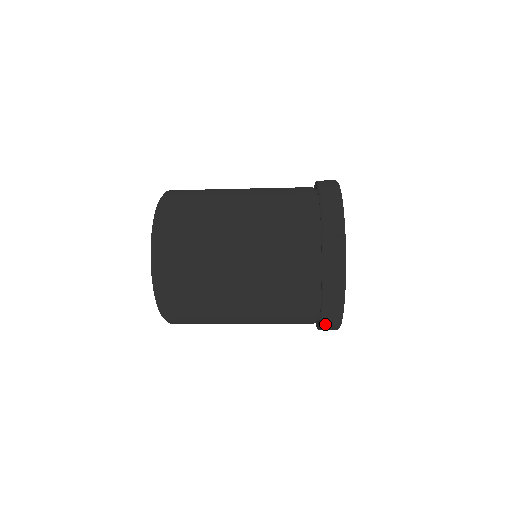
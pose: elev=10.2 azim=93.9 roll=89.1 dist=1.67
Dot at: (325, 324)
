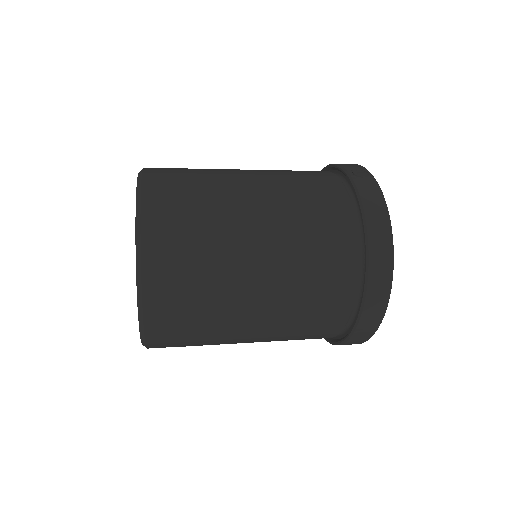
Dot at: (372, 286)
